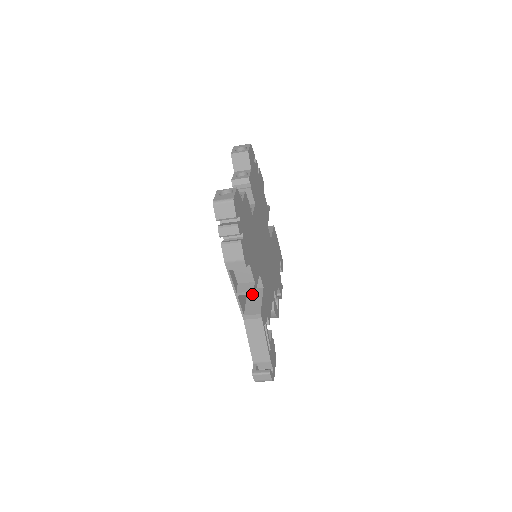
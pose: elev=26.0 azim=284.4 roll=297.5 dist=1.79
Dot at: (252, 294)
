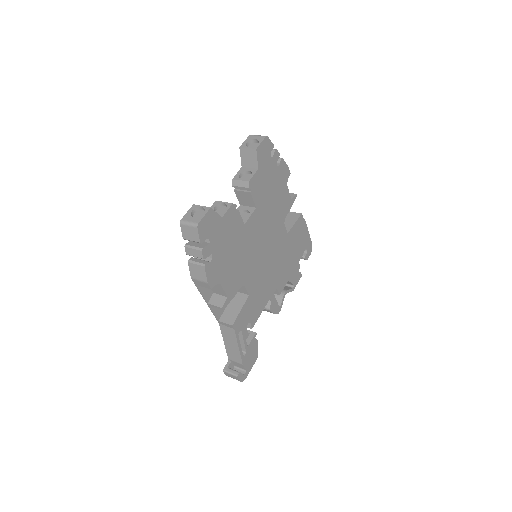
Dot at: (236, 299)
